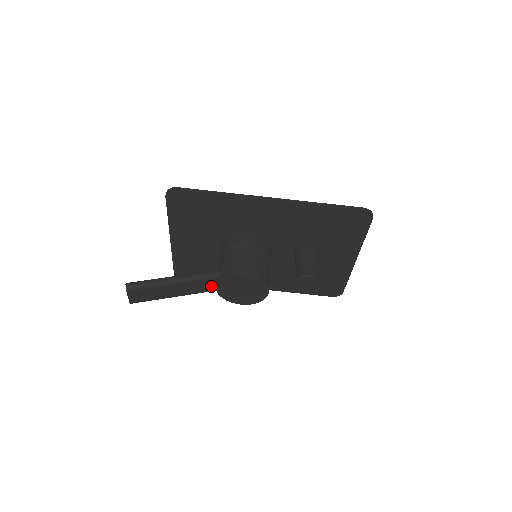
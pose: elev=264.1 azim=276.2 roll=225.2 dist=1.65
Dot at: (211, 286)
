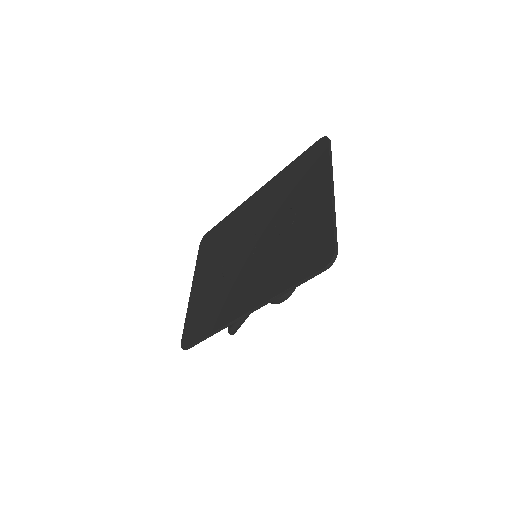
Dot at: occluded
